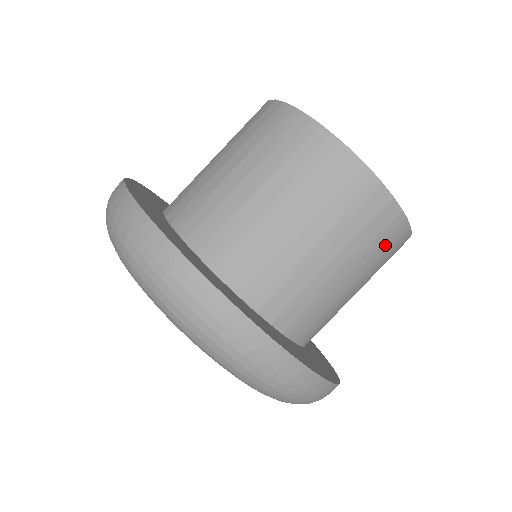
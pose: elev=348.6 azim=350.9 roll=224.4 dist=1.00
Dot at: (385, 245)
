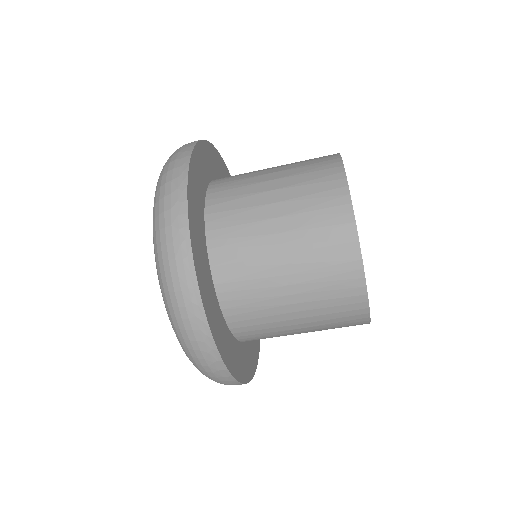
Dot at: (334, 281)
